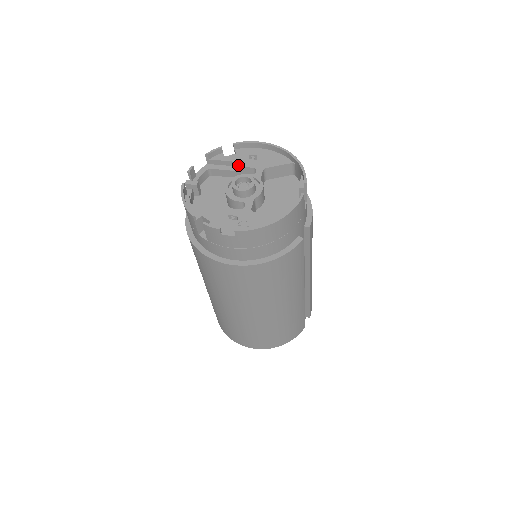
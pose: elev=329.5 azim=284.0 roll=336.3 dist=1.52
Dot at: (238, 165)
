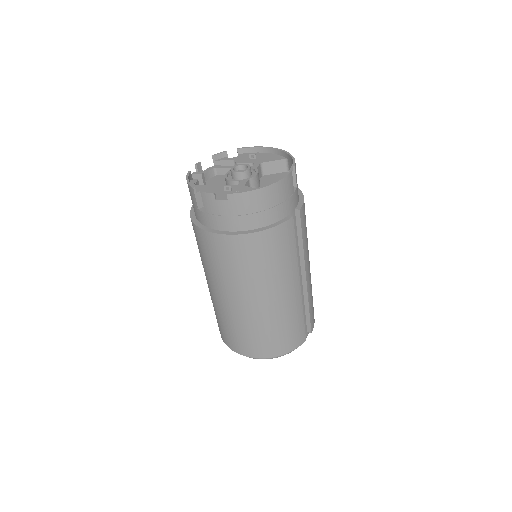
Dot at: (239, 162)
